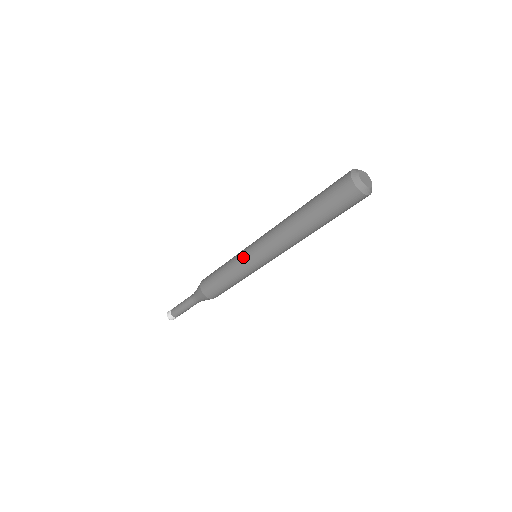
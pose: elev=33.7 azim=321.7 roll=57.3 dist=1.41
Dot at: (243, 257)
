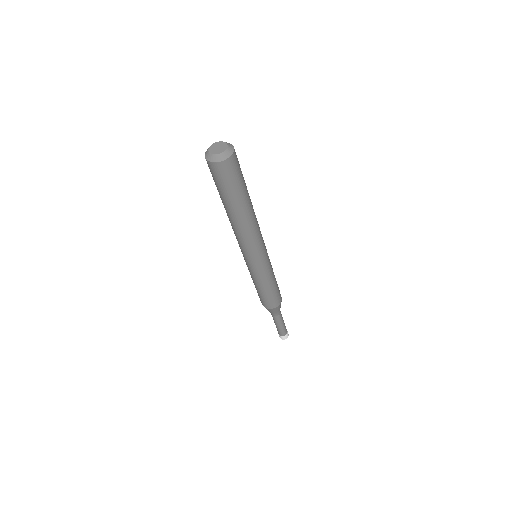
Dot at: (246, 263)
